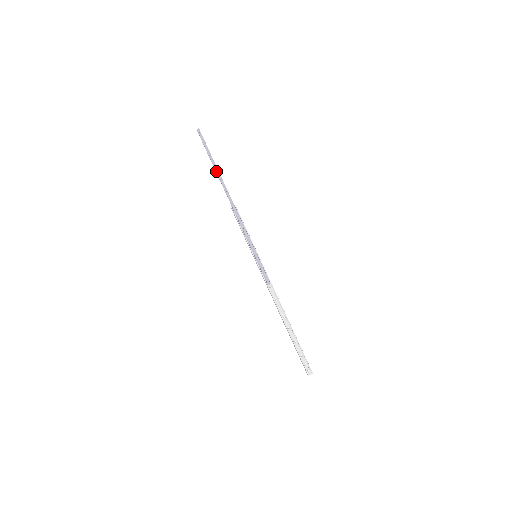
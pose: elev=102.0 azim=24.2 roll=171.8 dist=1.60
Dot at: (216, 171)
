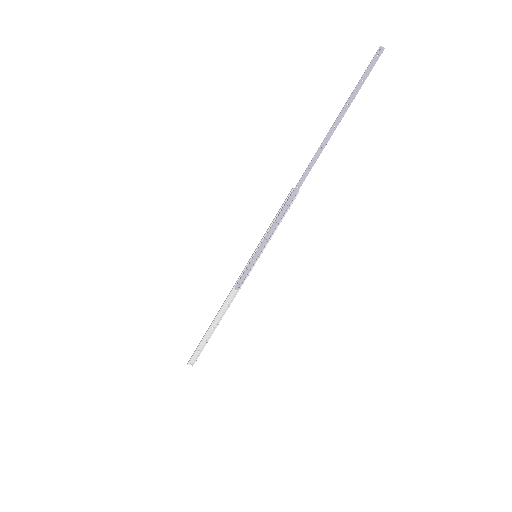
Dot at: (329, 132)
